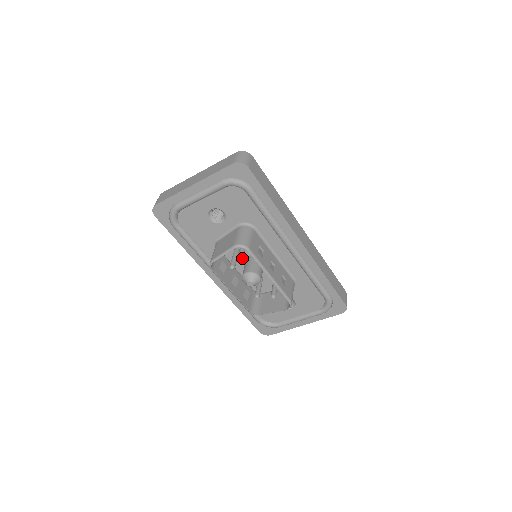
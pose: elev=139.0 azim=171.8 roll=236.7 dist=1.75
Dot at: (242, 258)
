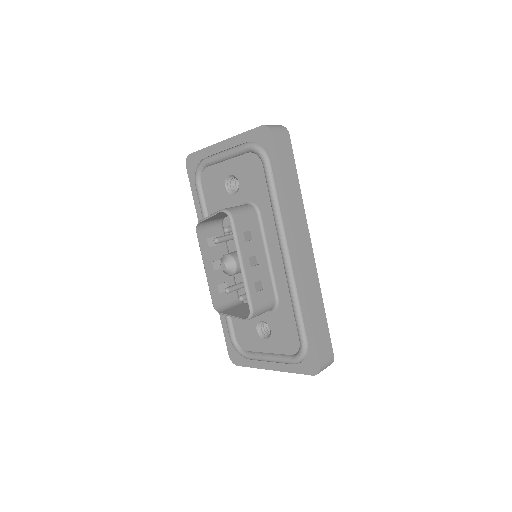
Dot at: (226, 231)
